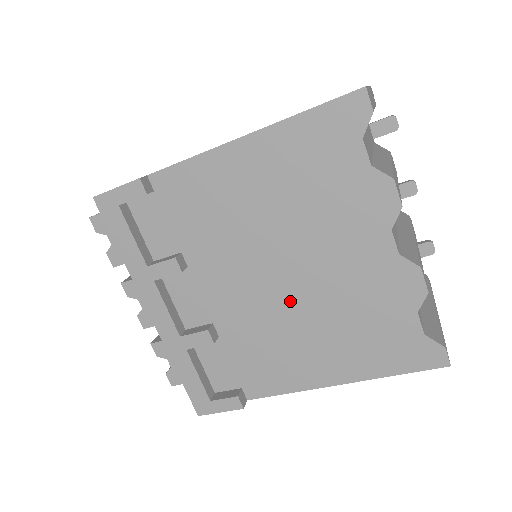
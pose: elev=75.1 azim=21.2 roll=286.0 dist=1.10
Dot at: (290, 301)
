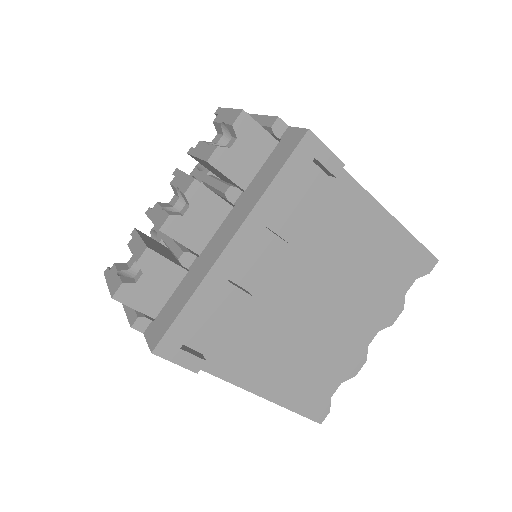
Dot at: (304, 323)
